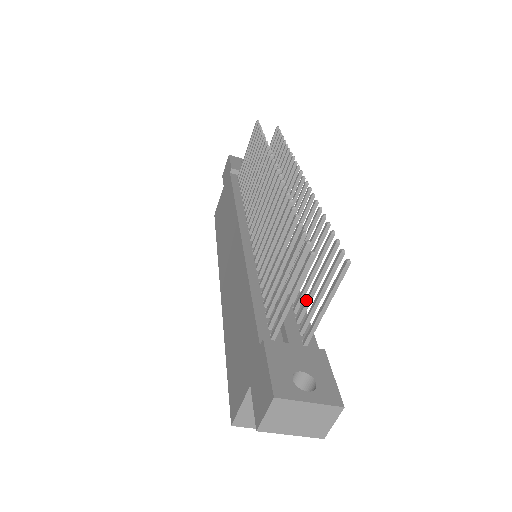
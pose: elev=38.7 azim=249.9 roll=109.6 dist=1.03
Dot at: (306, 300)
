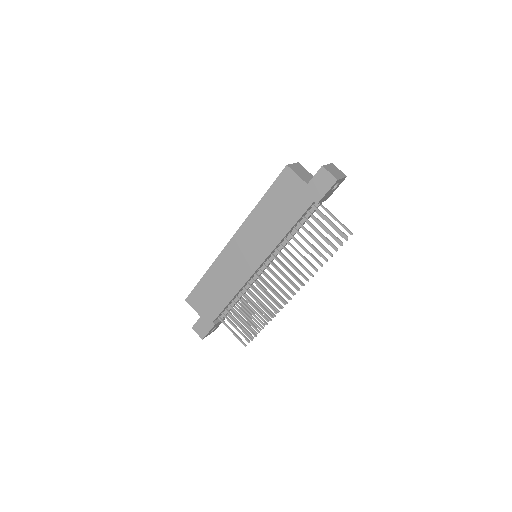
Dot at: (239, 312)
